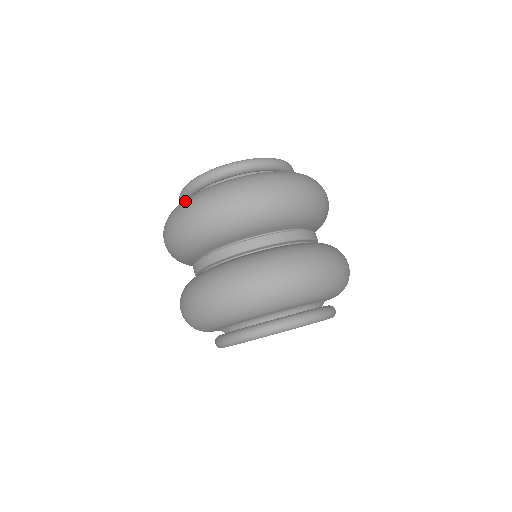
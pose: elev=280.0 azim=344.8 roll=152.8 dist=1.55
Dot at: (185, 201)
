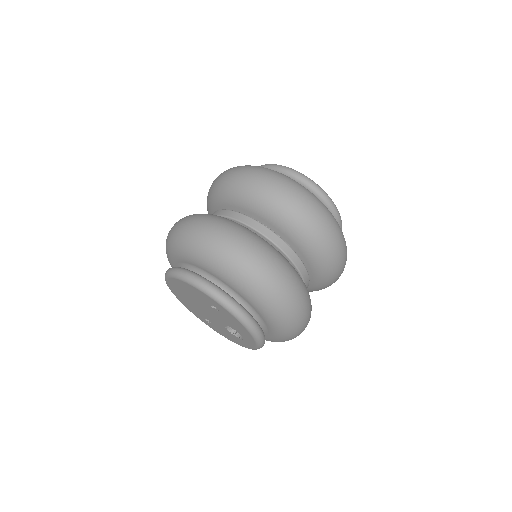
Dot at: occluded
